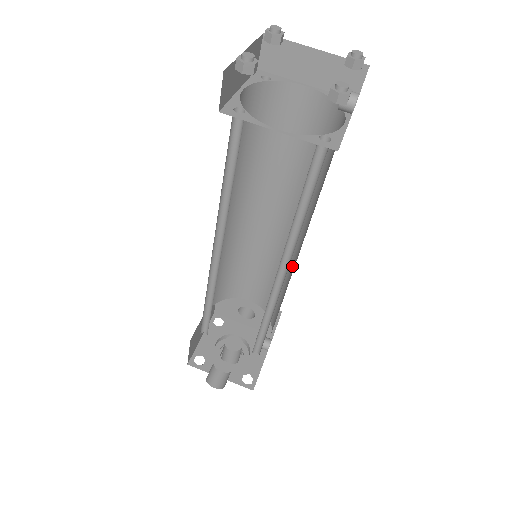
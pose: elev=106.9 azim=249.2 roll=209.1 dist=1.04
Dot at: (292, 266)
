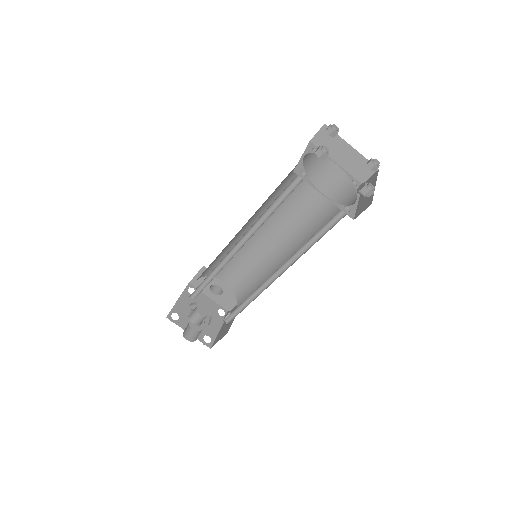
Dot at: (275, 269)
